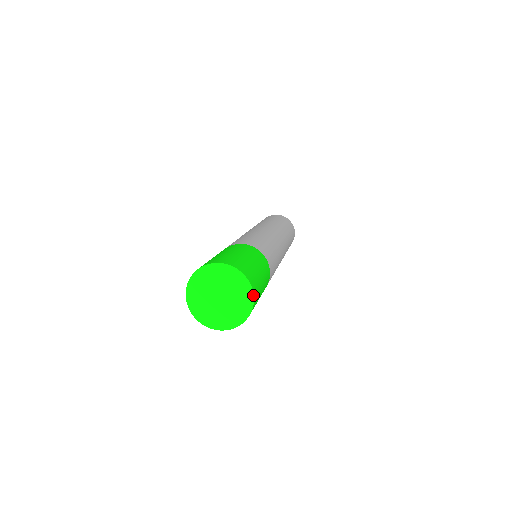
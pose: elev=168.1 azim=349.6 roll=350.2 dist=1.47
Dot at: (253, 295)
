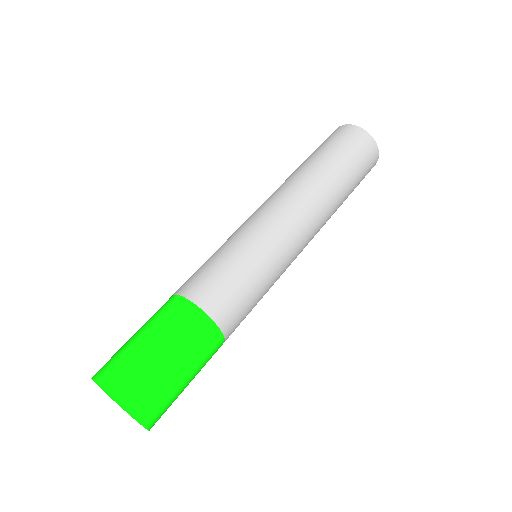
Dot at: occluded
